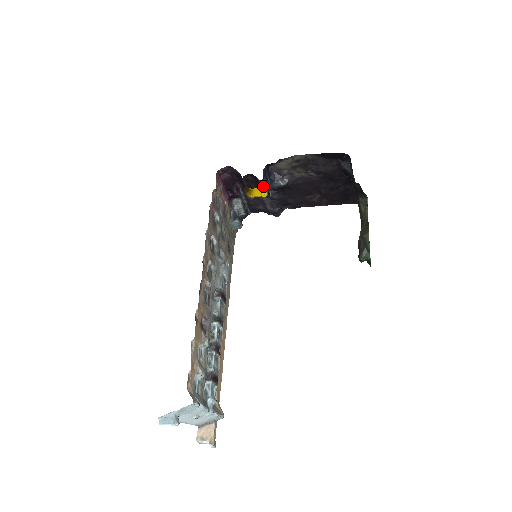
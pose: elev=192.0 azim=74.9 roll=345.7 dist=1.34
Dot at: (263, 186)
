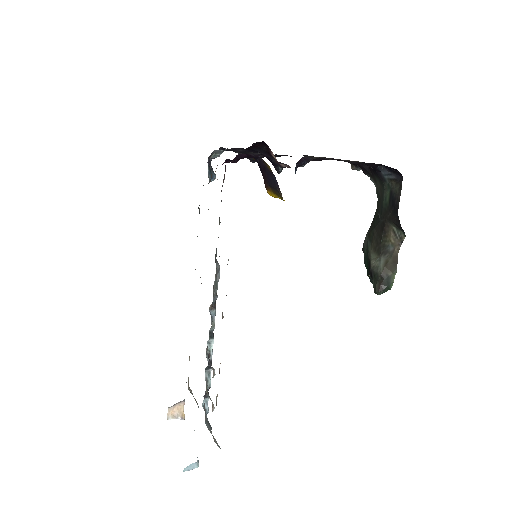
Dot at: occluded
